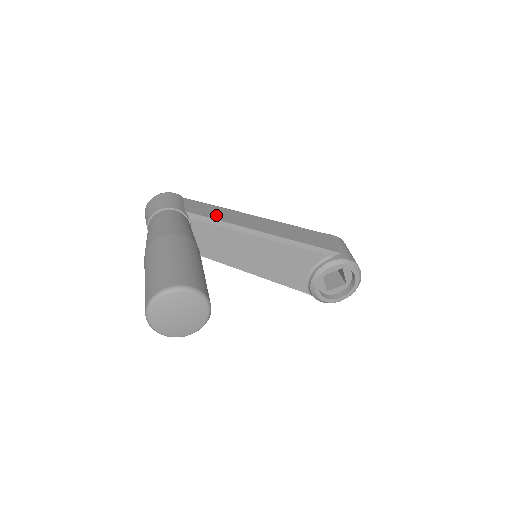
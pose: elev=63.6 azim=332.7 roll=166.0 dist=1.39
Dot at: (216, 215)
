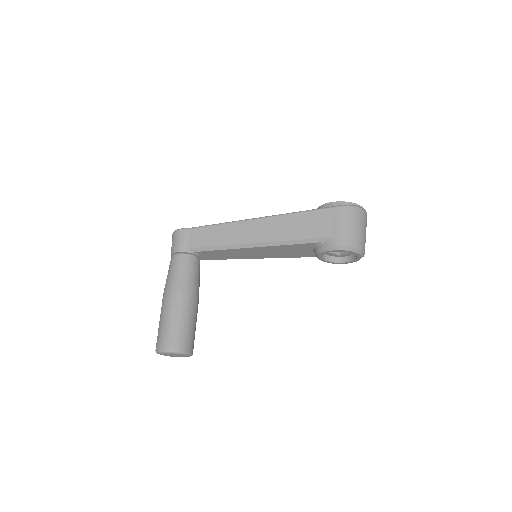
Dot at: (212, 240)
